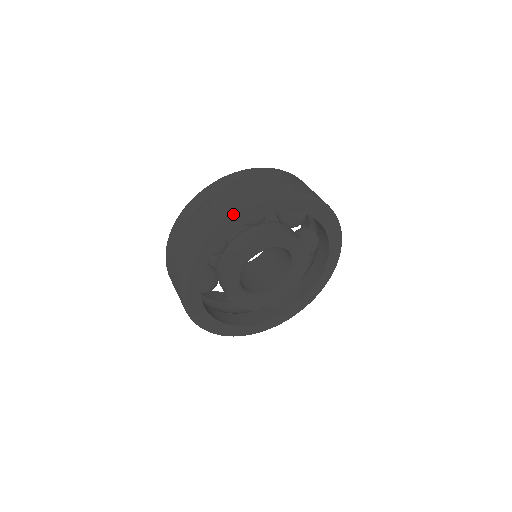
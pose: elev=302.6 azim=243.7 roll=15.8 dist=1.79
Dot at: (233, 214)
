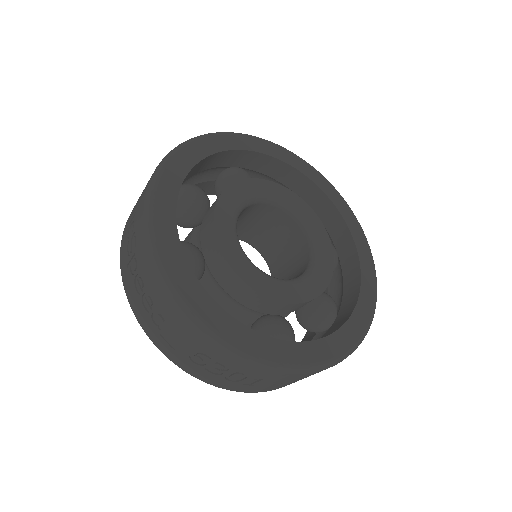
Dot at: (209, 134)
